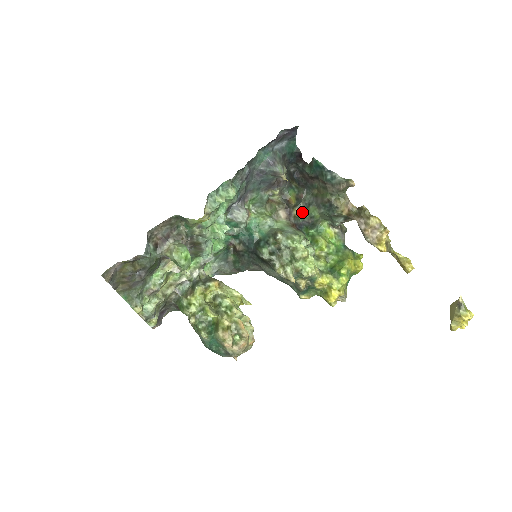
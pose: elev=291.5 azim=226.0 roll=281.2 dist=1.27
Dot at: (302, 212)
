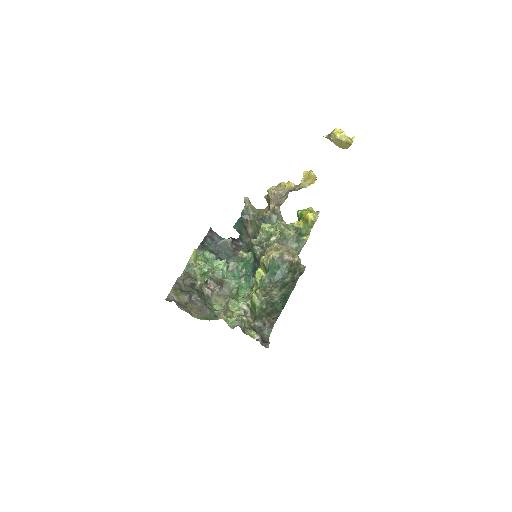
Dot at: occluded
